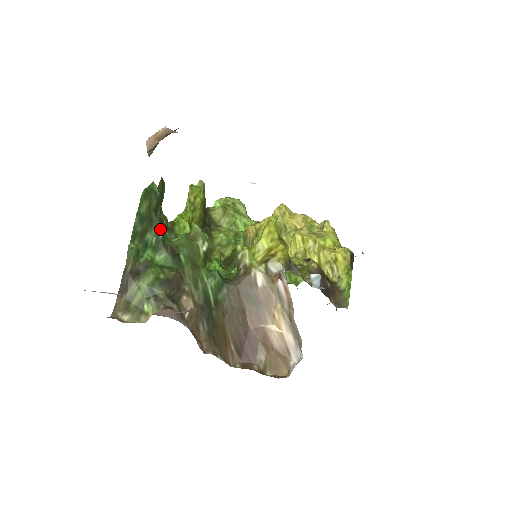
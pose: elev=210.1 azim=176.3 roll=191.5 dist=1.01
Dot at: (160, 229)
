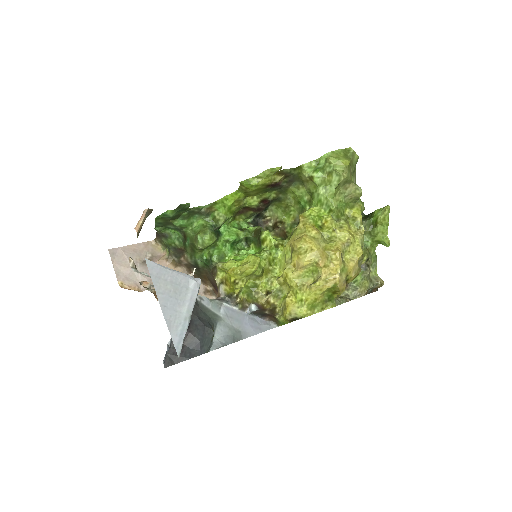
Dot at: (176, 226)
